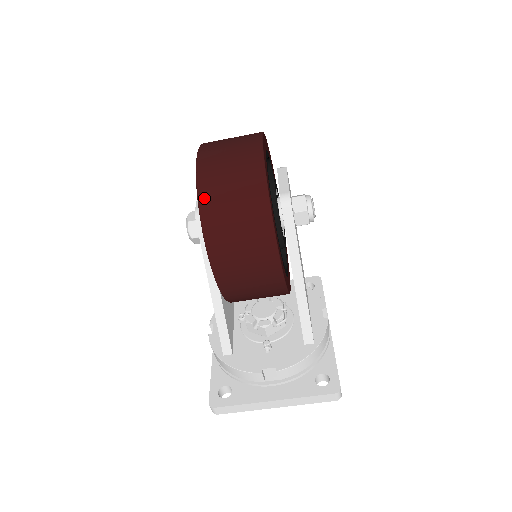
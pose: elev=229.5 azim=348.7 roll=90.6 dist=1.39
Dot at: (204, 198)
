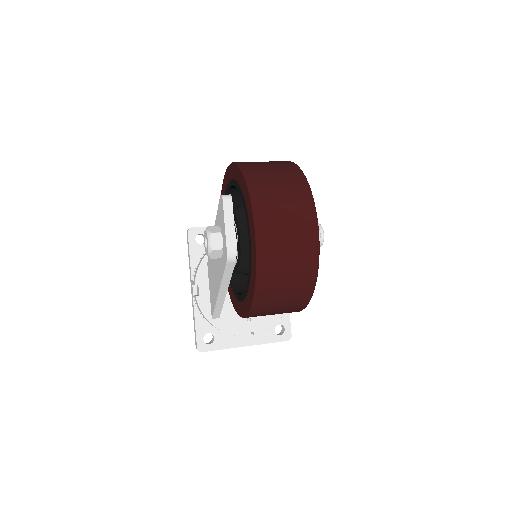
Dot at: (261, 290)
